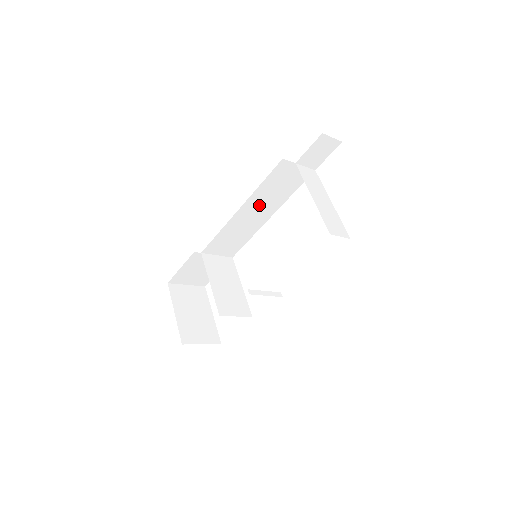
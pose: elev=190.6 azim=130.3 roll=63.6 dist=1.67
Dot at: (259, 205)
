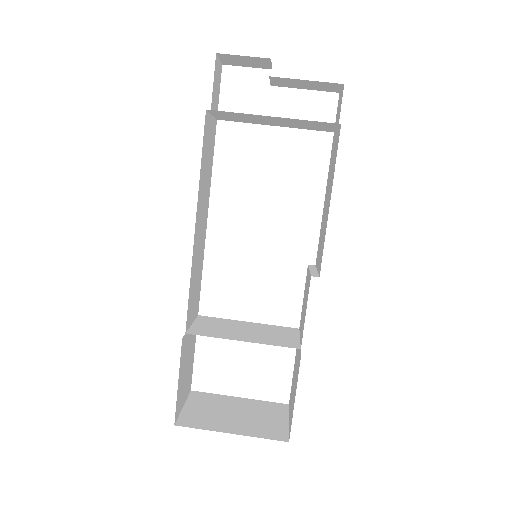
Dot at: (202, 205)
